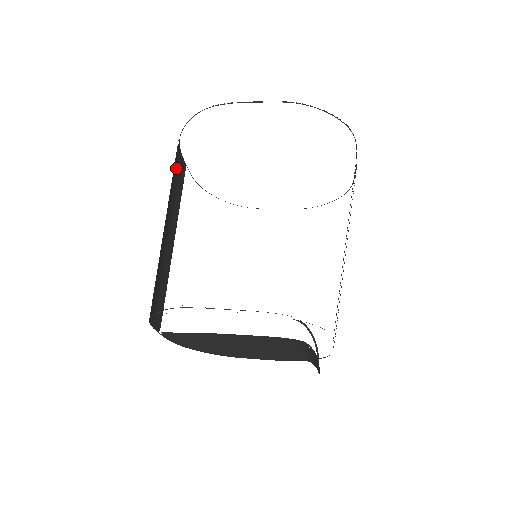
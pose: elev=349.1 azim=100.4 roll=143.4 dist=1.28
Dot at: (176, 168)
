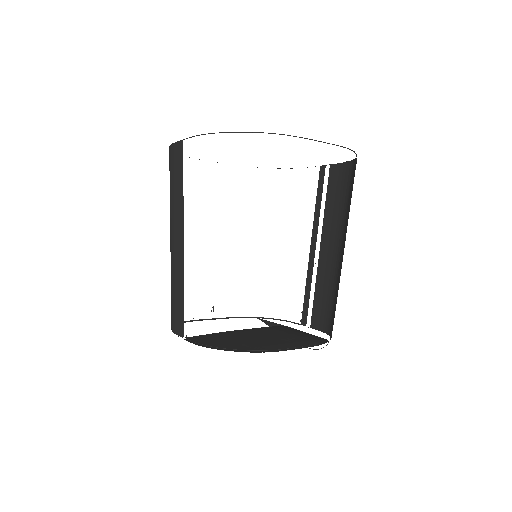
Dot at: occluded
